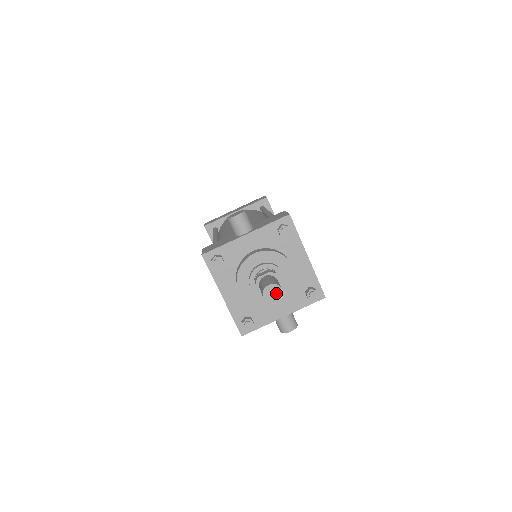
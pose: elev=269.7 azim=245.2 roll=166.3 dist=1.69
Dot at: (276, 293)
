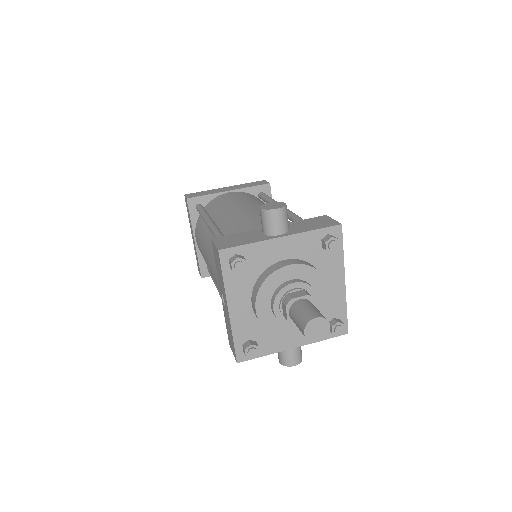
Dot at: (321, 329)
